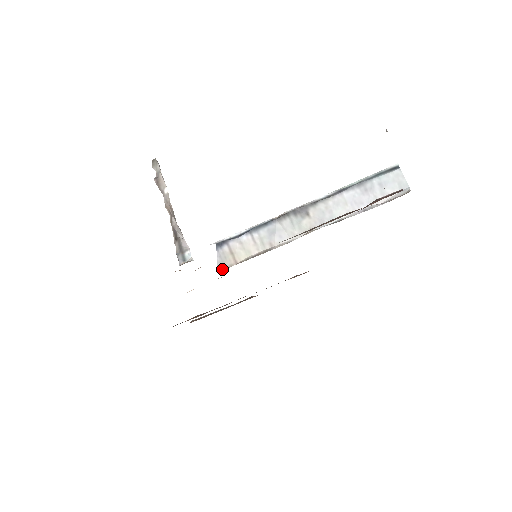
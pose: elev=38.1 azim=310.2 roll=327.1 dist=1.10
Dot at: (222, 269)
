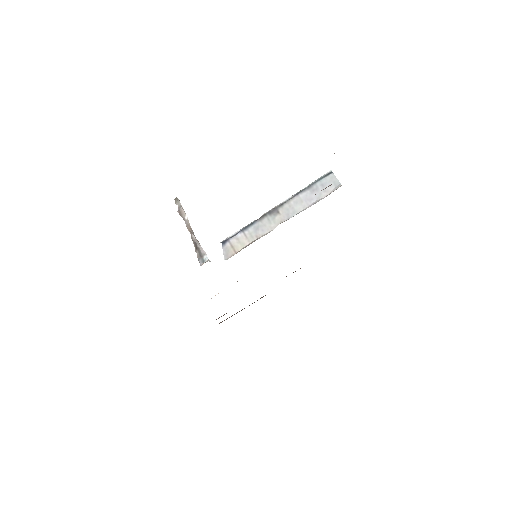
Dot at: (227, 259)
